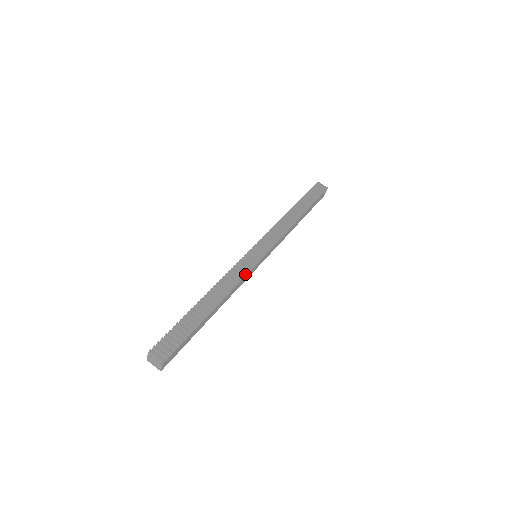
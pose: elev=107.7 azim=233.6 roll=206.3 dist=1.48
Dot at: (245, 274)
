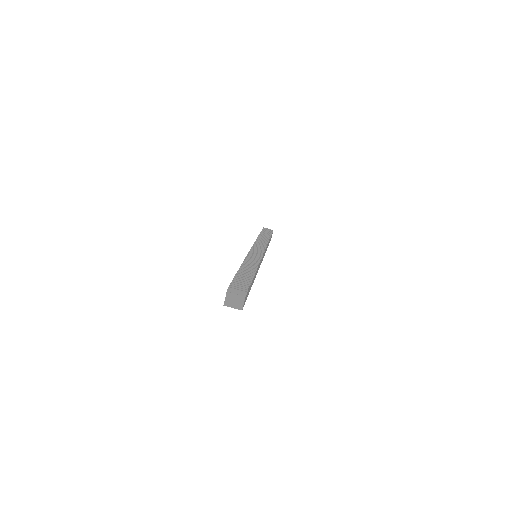
Dot at: (260, 259)
